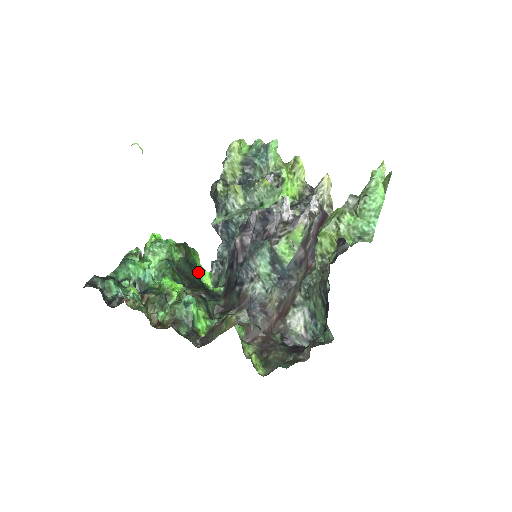
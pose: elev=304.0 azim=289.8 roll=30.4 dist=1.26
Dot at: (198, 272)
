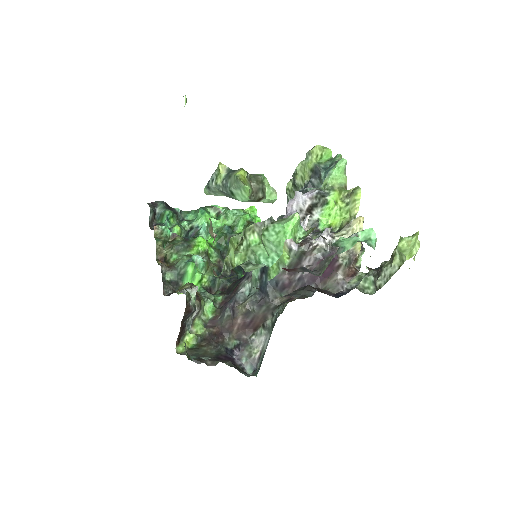
Dot at: occluded
